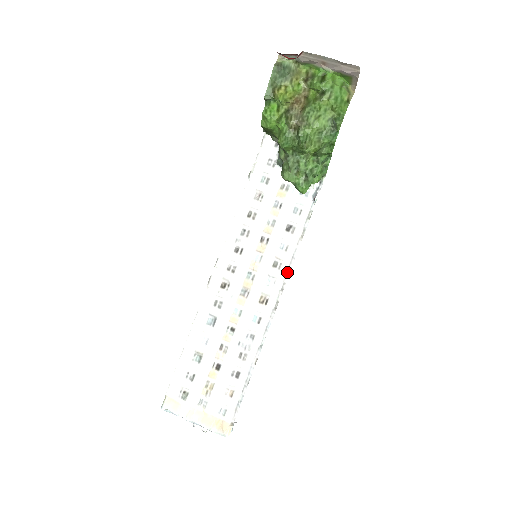
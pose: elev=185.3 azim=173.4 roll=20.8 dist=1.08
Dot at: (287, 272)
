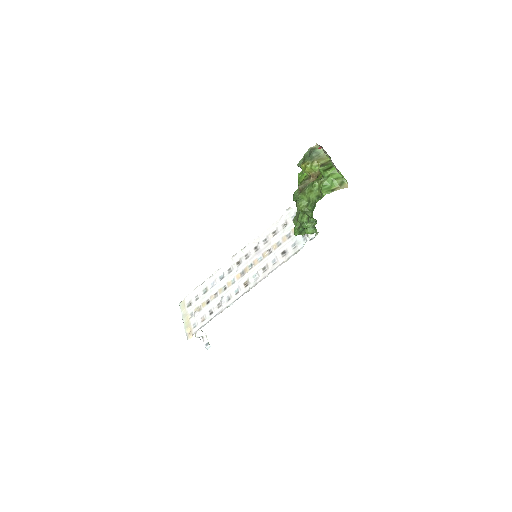
Dot at: (265, 277)
